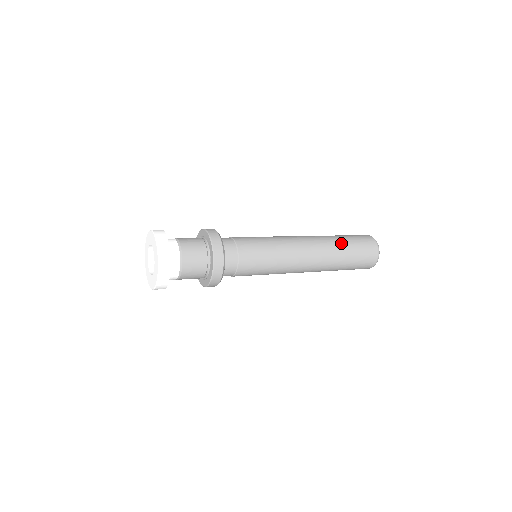
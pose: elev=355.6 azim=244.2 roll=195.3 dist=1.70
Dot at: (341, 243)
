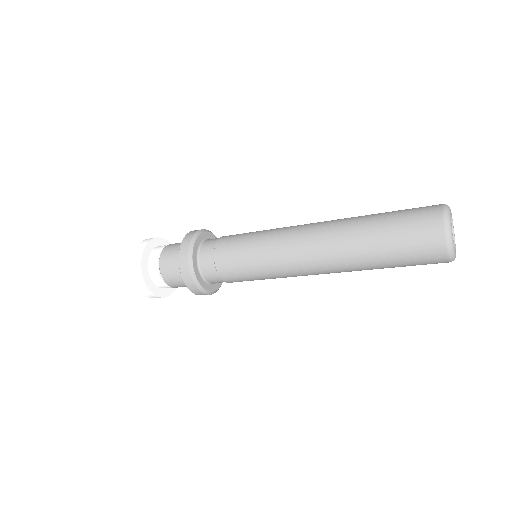
Dot at: (369, 215)
